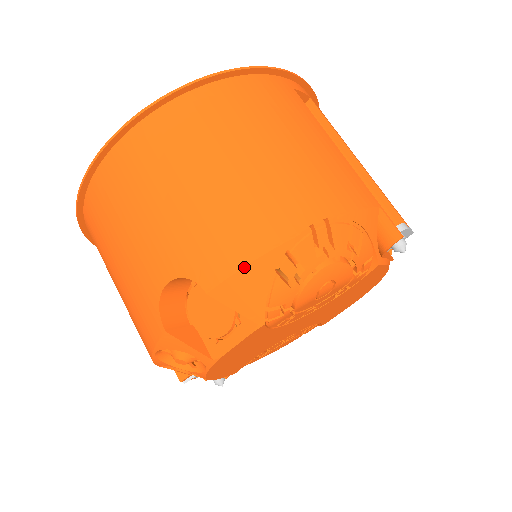
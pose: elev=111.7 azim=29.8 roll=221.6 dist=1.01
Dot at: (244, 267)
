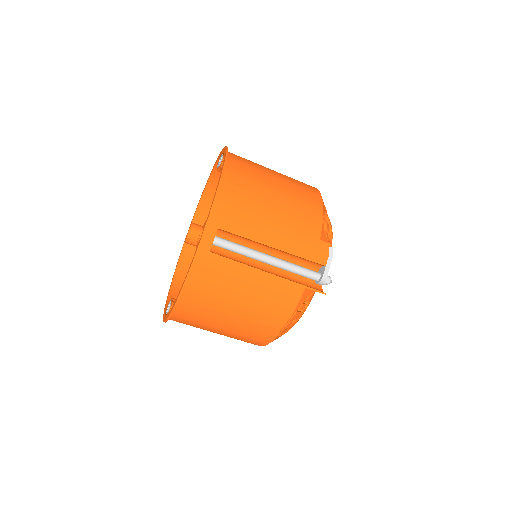
Dot at: occluded
